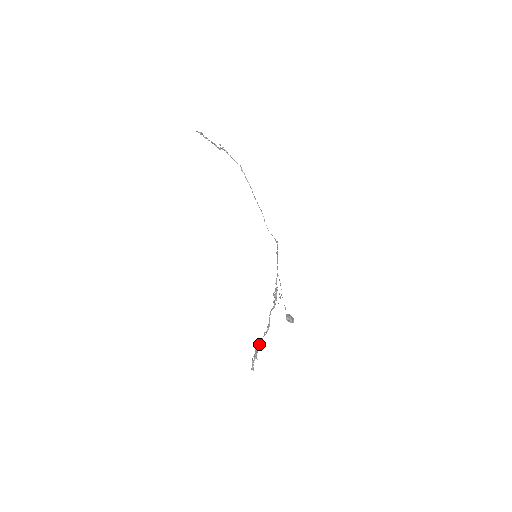
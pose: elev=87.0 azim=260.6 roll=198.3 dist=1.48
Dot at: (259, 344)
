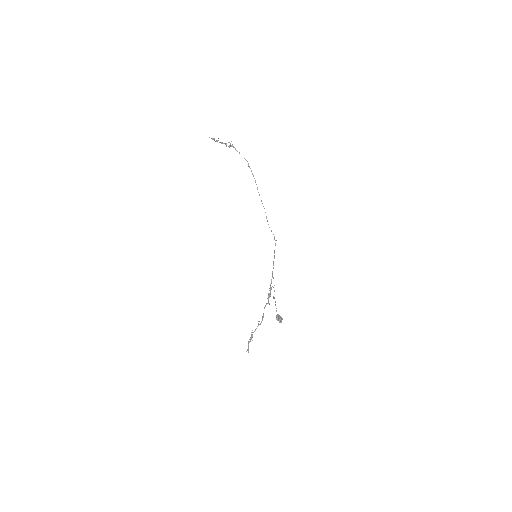
Dot at: (254, 331)
